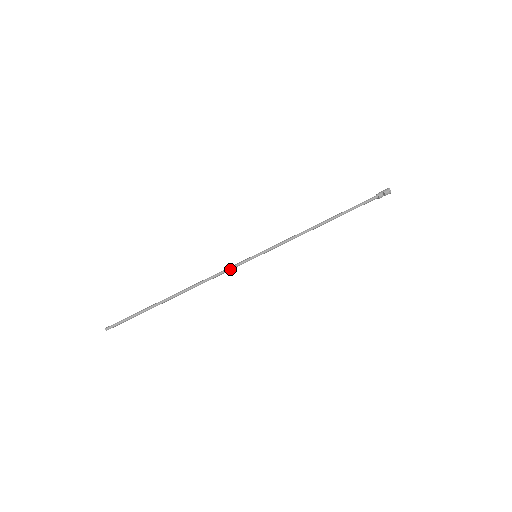
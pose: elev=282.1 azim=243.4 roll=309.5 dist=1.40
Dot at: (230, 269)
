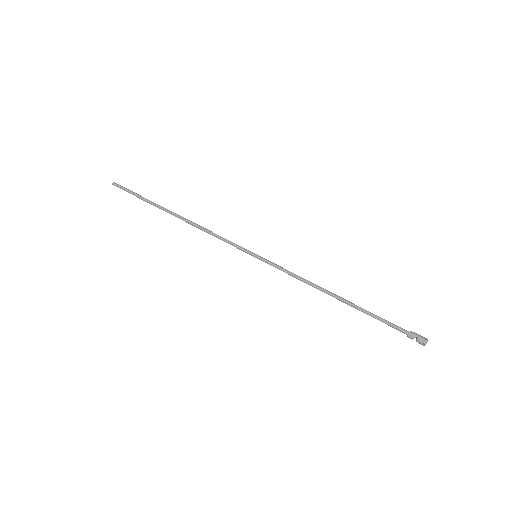
Dot at: occluded
